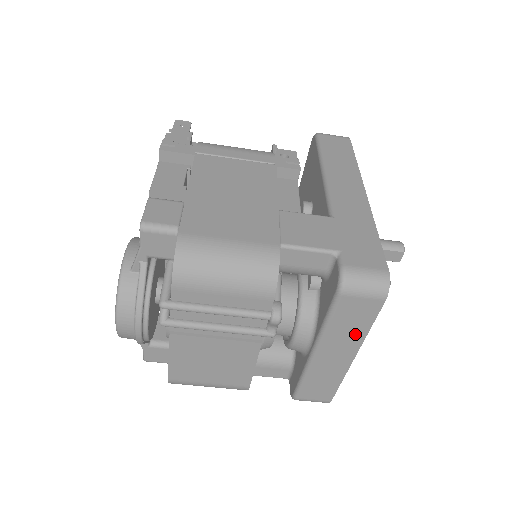
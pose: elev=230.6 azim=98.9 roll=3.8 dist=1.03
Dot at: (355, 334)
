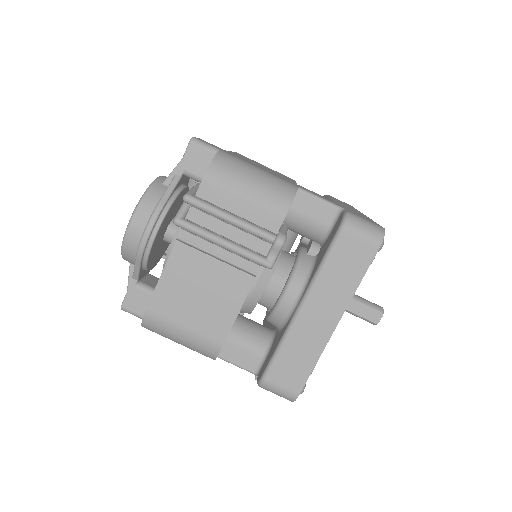
Dot at: (344, 288)
